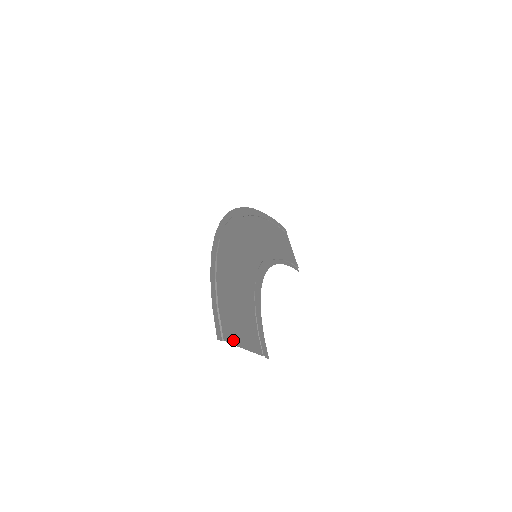
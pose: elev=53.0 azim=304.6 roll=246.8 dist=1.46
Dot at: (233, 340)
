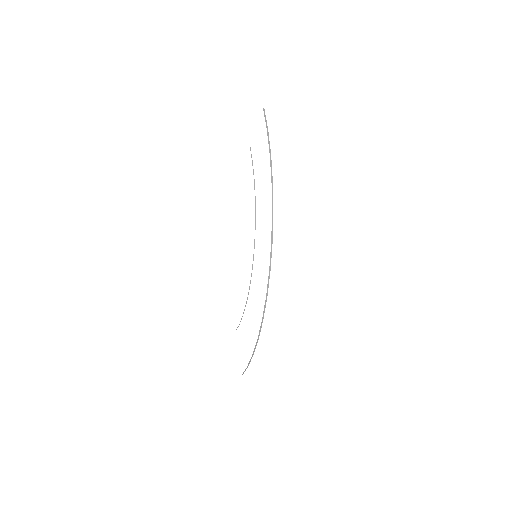
Dot at: occluded
